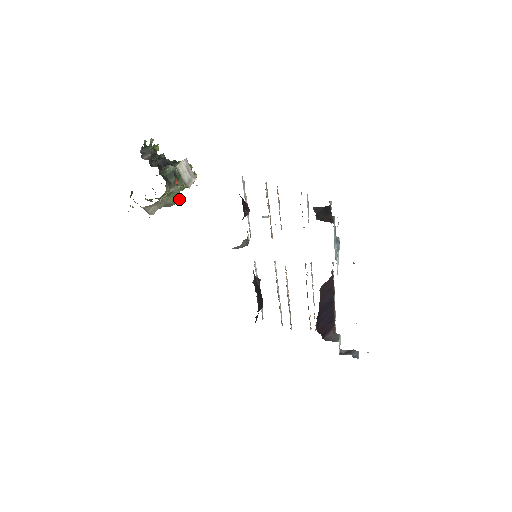
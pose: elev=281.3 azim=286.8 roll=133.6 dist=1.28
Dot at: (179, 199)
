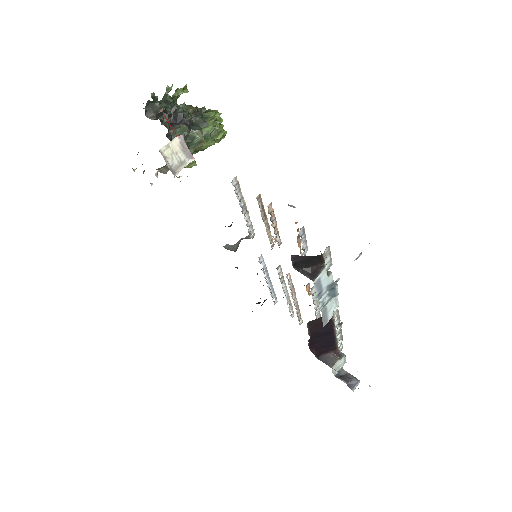
Dot at: (191, 165)
